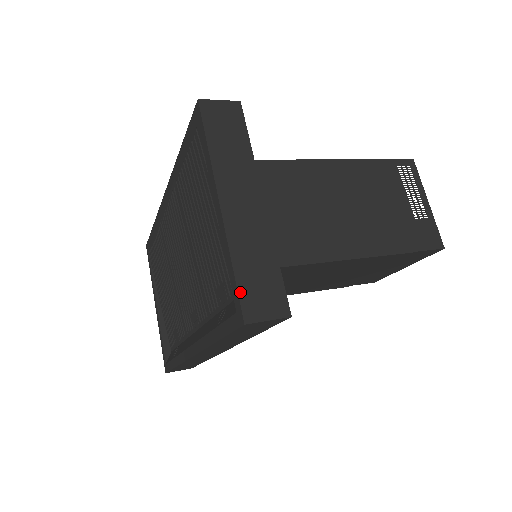
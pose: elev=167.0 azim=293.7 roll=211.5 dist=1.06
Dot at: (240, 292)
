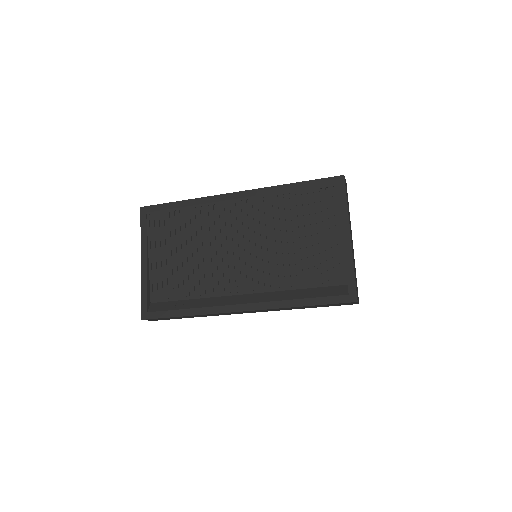
Dot at: occluded
